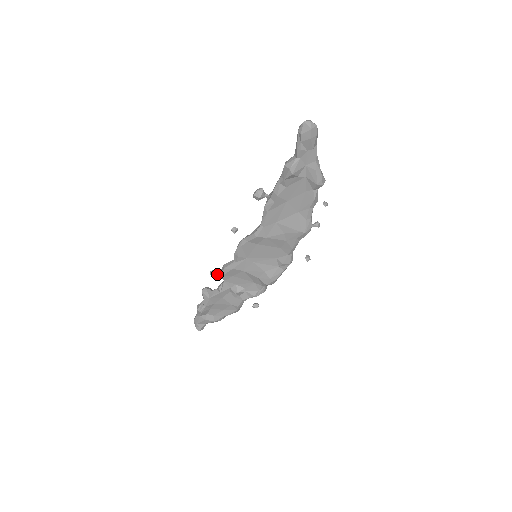
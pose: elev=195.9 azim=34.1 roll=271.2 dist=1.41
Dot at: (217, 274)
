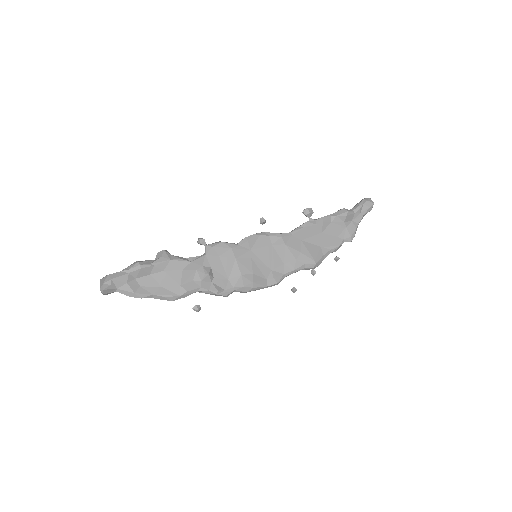
Dot at: (205, 244)
